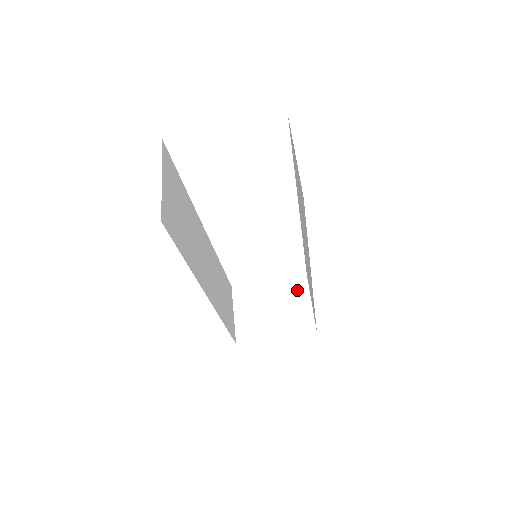
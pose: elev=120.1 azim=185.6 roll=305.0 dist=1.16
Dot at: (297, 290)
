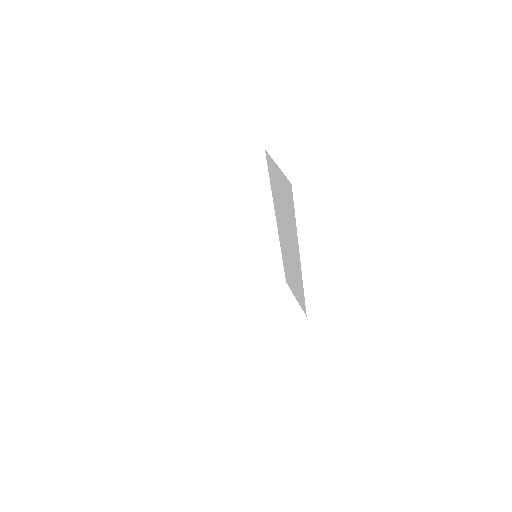
Dot at: (283, 294)
